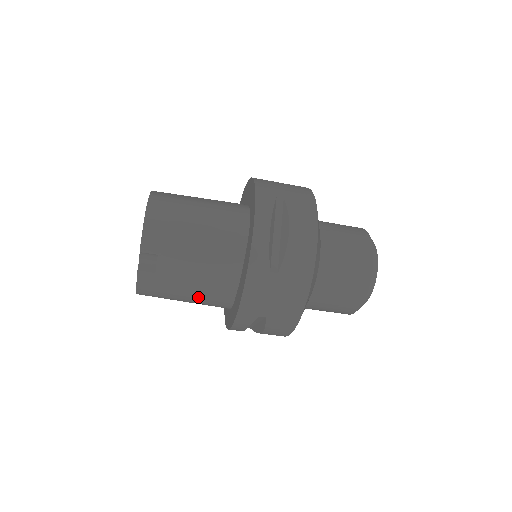
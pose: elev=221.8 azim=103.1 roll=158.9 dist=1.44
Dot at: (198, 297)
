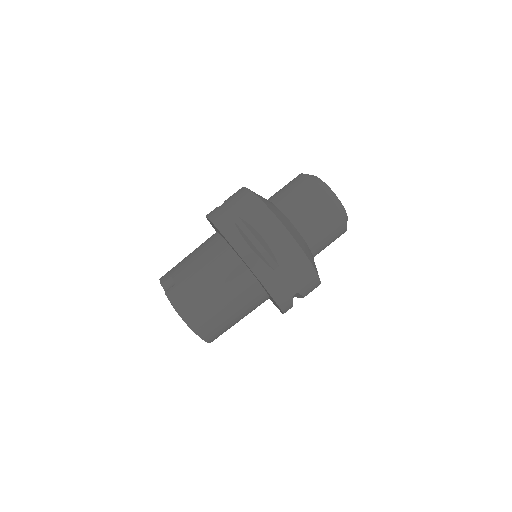
Dot at: (213, 273)
